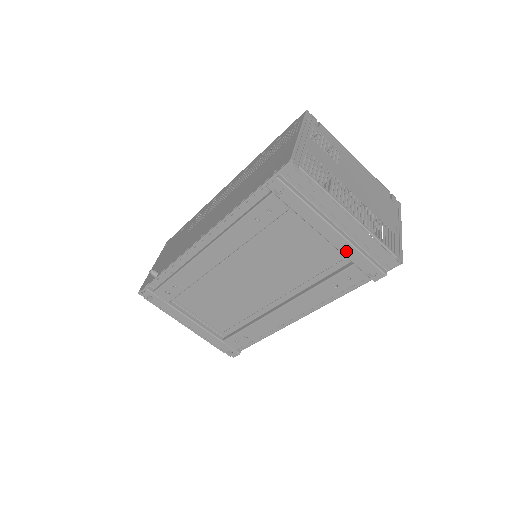
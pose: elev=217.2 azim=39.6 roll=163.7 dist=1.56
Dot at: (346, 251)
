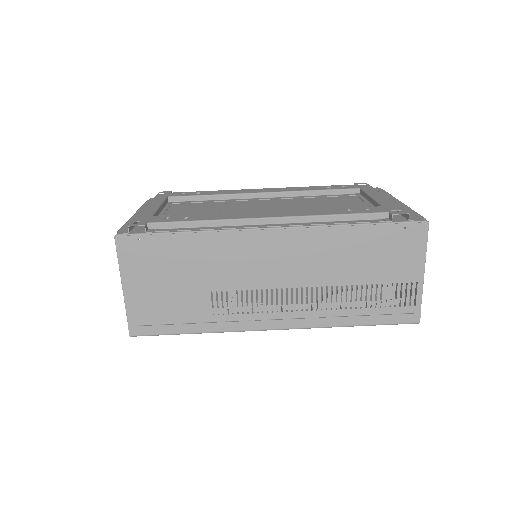
Dot at: (383, 202)
